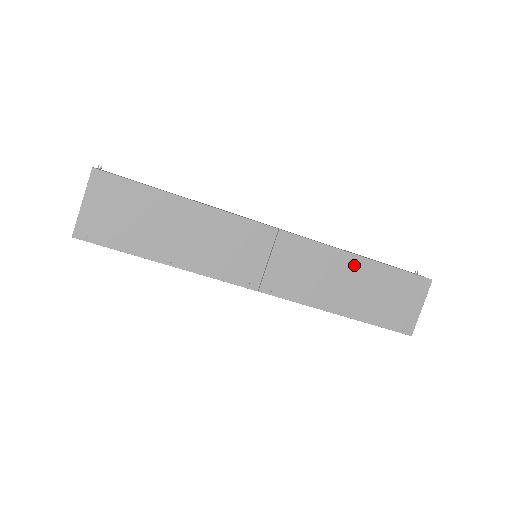
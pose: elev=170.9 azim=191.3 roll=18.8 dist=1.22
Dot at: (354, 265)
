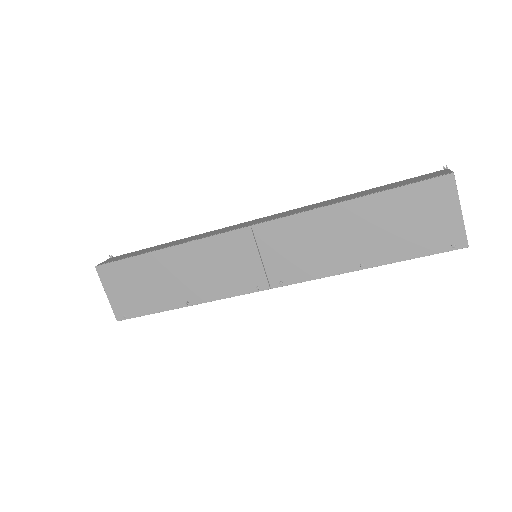
Dot at: (346, 213)
